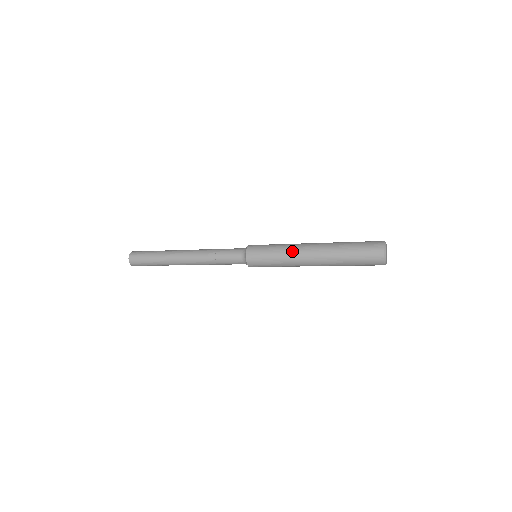
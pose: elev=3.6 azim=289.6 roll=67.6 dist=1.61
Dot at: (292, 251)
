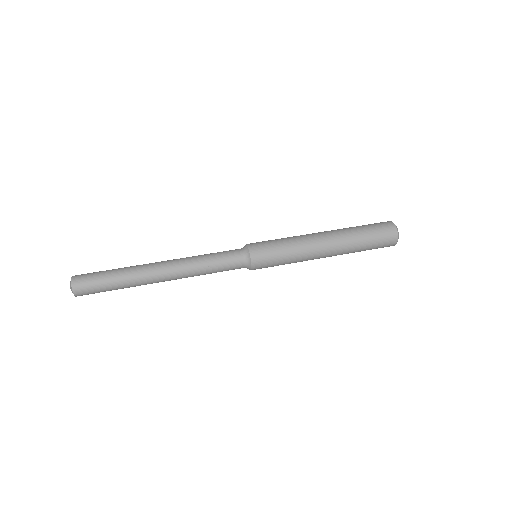
Dot at: (305, 246)
